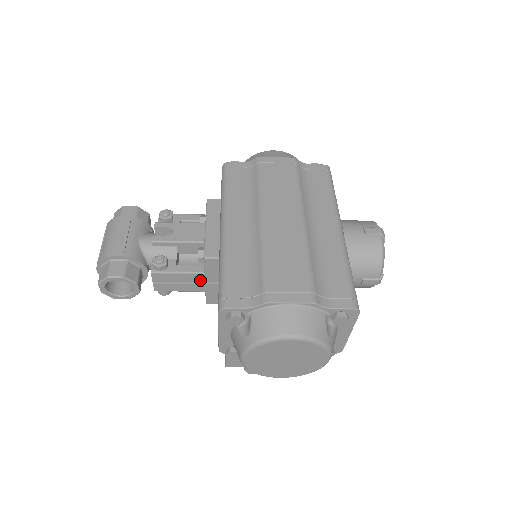
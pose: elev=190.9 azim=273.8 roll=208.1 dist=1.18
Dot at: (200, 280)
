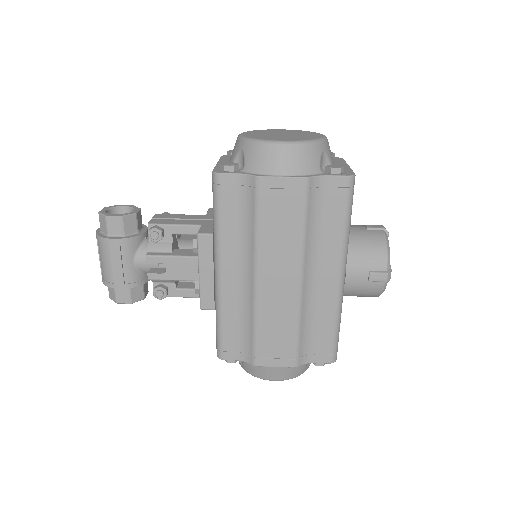
Dot at: occluded
